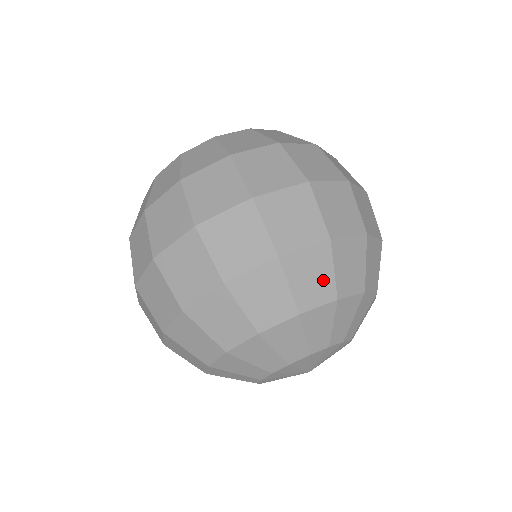
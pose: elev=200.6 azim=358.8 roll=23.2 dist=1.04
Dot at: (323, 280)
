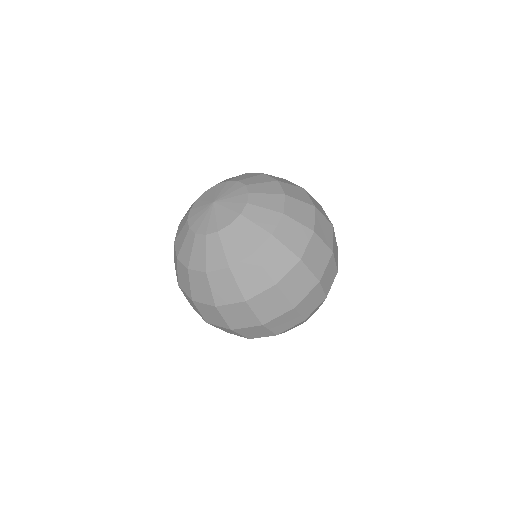
Dot at: occluded
